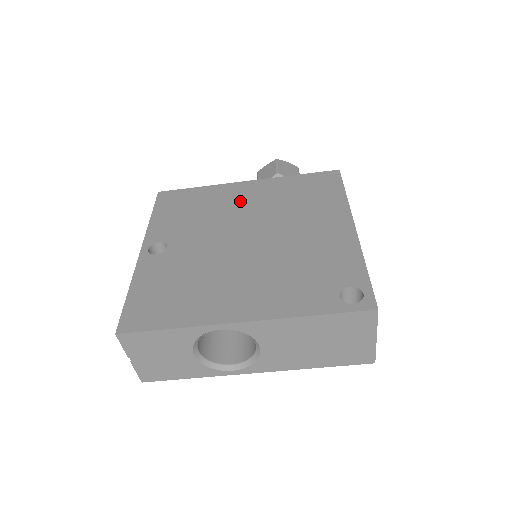
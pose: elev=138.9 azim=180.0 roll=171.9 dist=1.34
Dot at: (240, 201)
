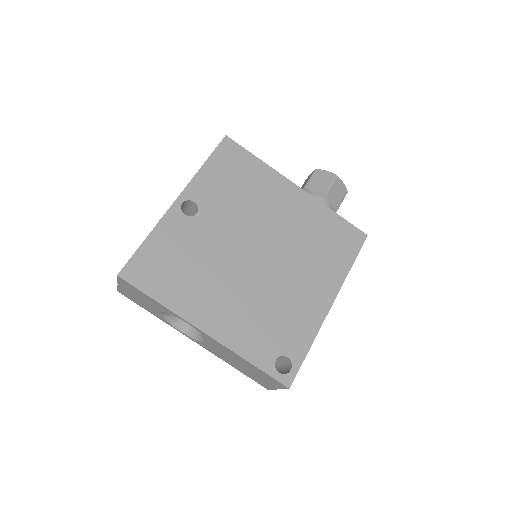
Dot at: (278, 207)
